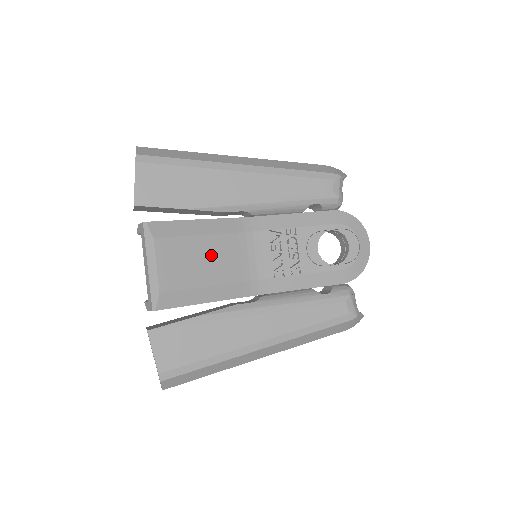
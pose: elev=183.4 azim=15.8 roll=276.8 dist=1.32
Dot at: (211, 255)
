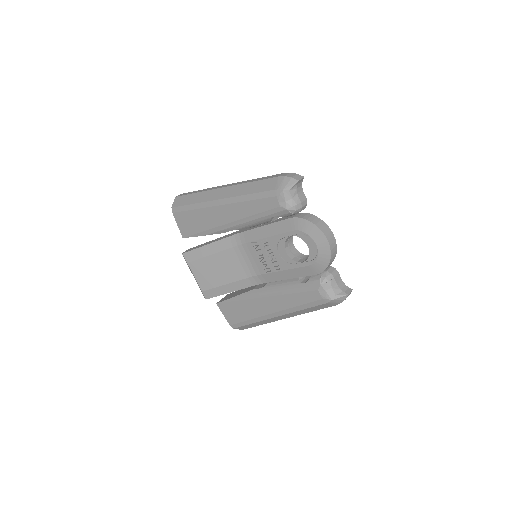
Dot at: (221, 265)
